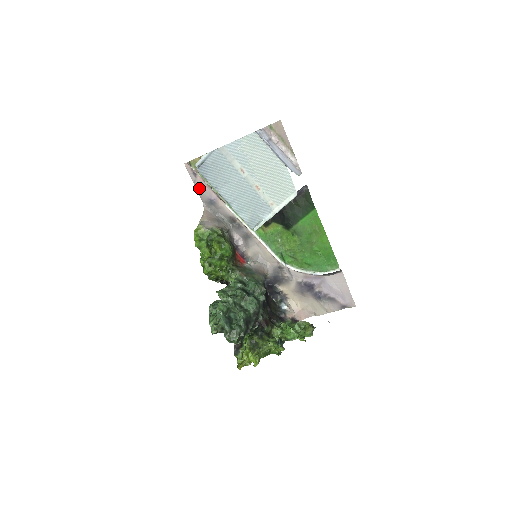
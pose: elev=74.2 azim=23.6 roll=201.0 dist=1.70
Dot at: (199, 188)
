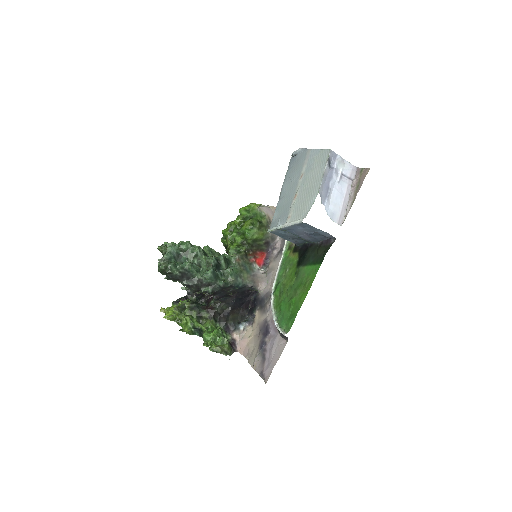
Dot at: occluded
